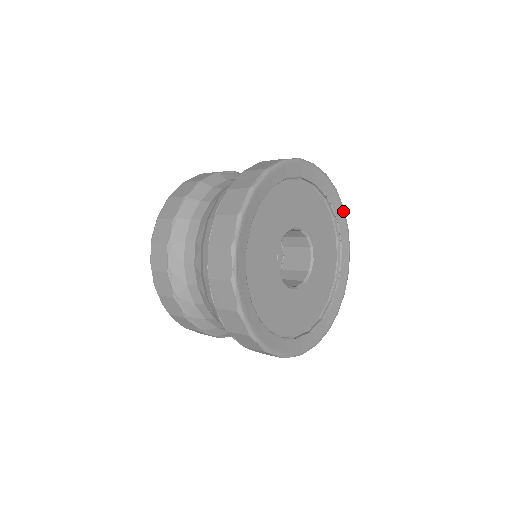
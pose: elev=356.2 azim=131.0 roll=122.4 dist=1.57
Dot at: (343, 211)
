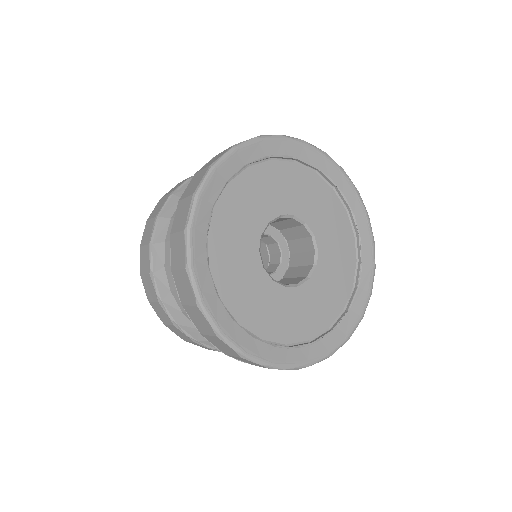
Dot at: (325, 157)
